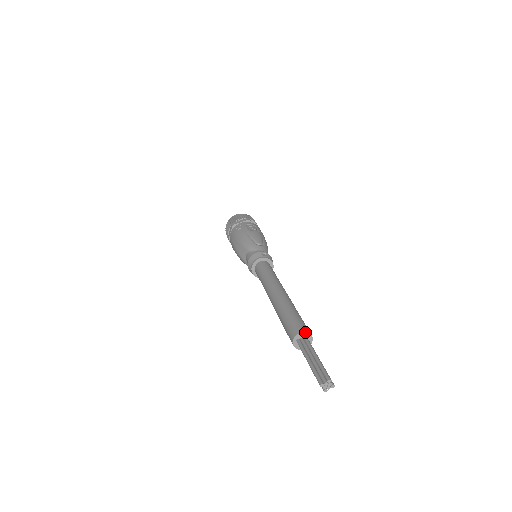
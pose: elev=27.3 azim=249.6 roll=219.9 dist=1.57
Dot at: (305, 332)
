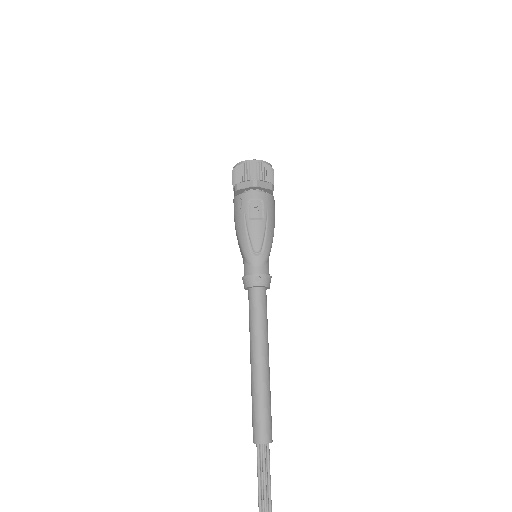
Dot at: (263, 444)
